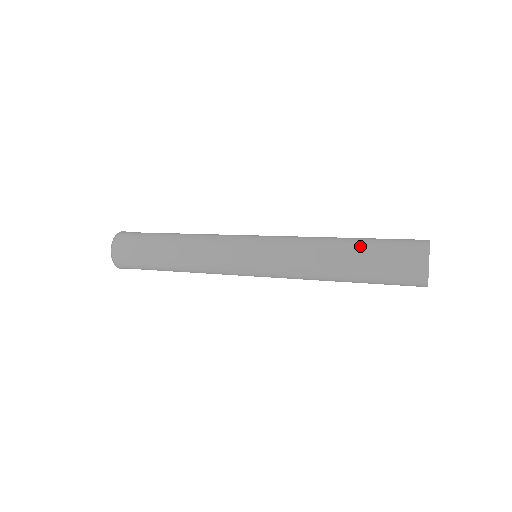
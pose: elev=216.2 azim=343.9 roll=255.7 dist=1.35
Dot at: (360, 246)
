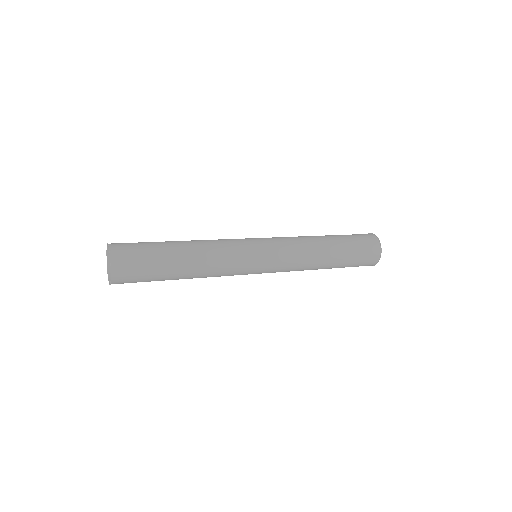
Dot at: (336, 236)
